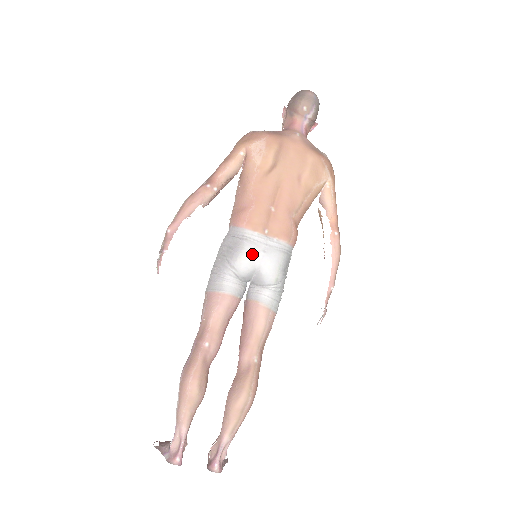
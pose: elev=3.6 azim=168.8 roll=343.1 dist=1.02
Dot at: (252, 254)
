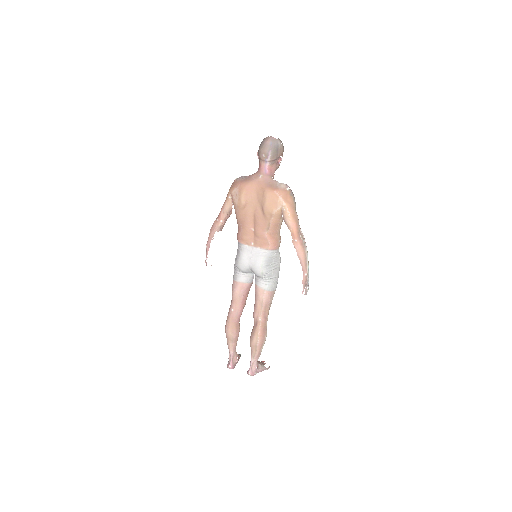
Dot at: (244, 260)
